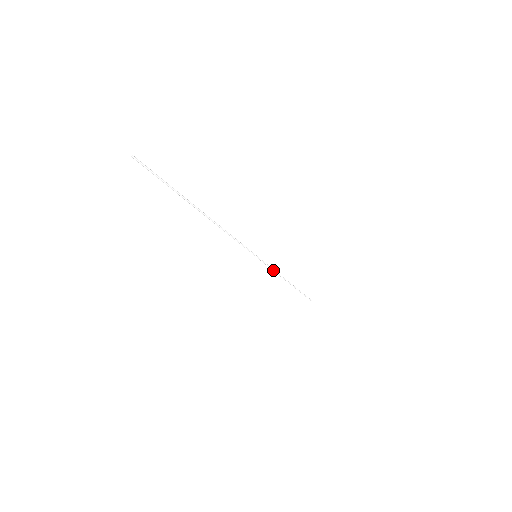
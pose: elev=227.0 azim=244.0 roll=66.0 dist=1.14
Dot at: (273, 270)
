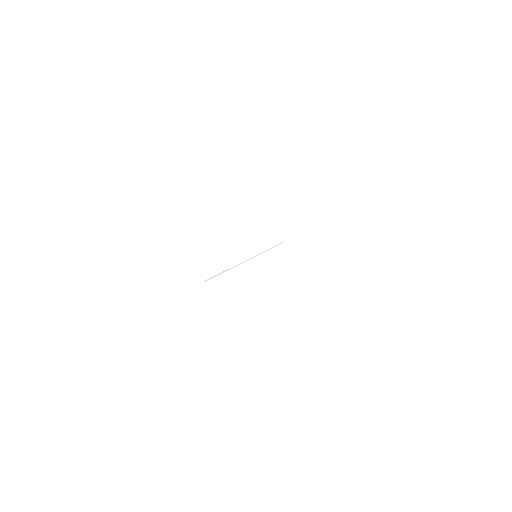
Dot at: occluded
